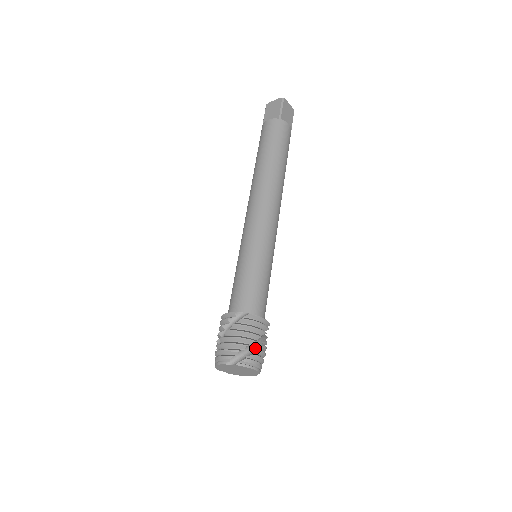
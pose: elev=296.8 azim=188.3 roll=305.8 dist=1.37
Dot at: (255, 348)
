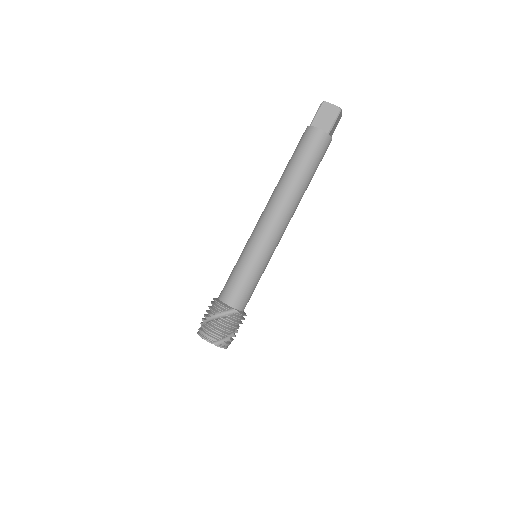
Dot at: (232, 334)
